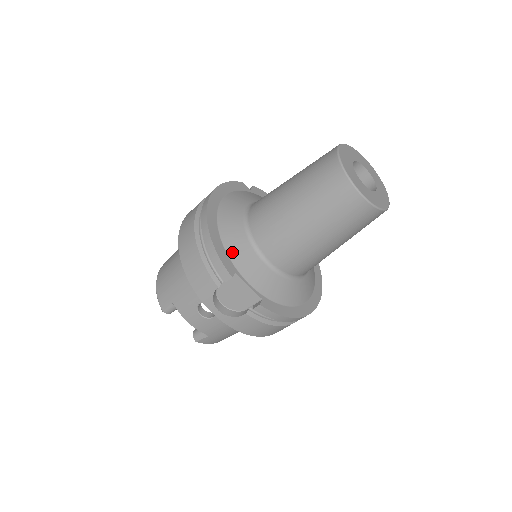
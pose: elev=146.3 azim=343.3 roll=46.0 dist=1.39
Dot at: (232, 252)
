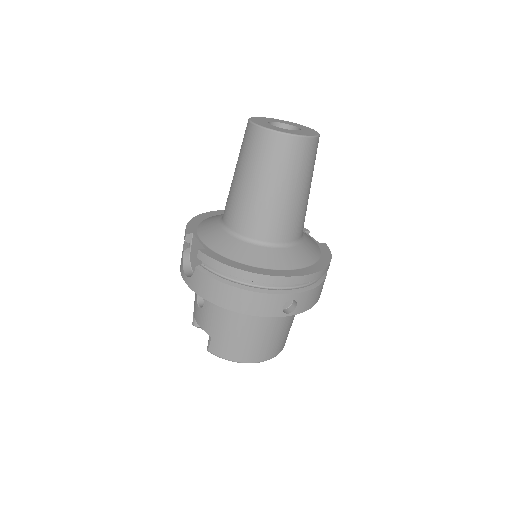
Dot at: (202, 225)
